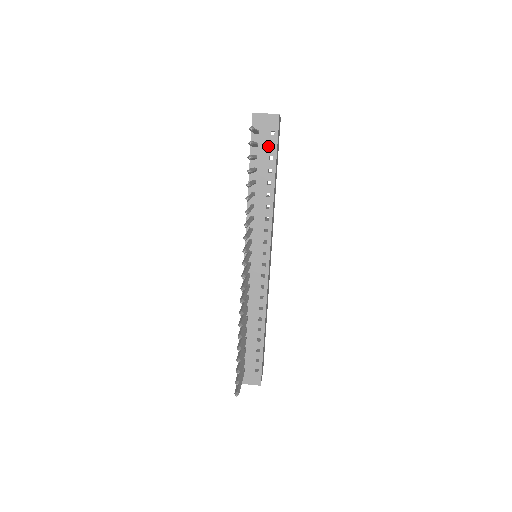
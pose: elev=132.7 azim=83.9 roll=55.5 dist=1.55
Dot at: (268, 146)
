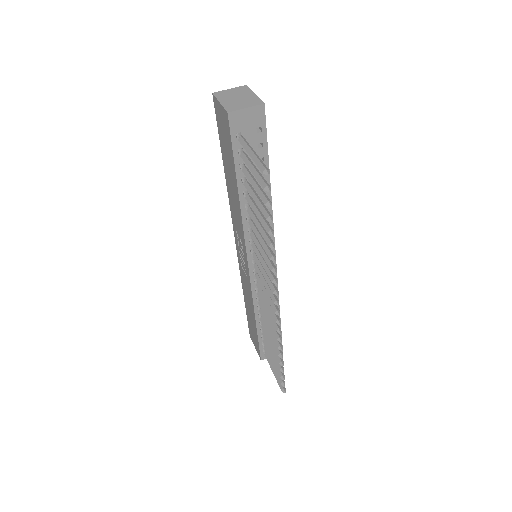
Dot at: (256, 147)
